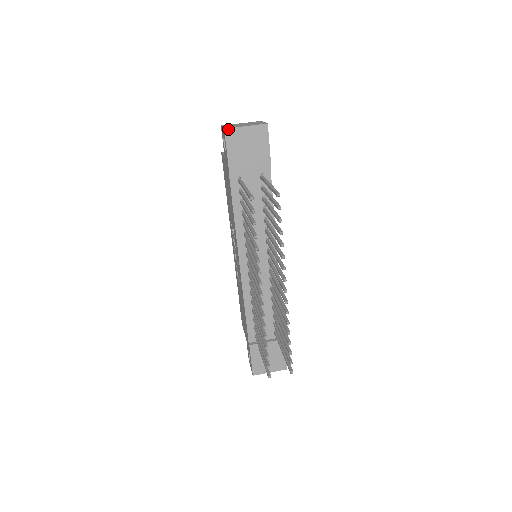
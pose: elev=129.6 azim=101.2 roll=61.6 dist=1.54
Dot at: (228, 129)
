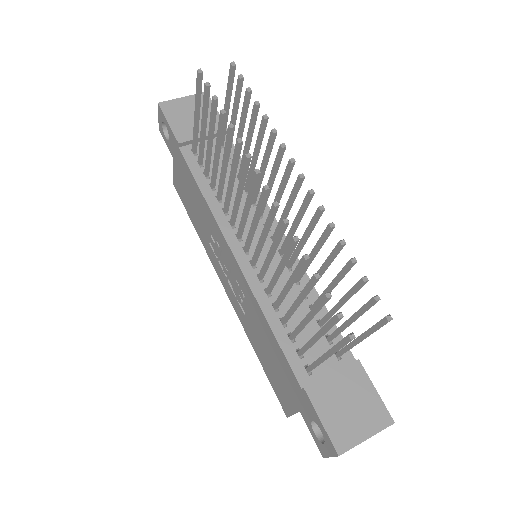
Dot at: (163, 103)
